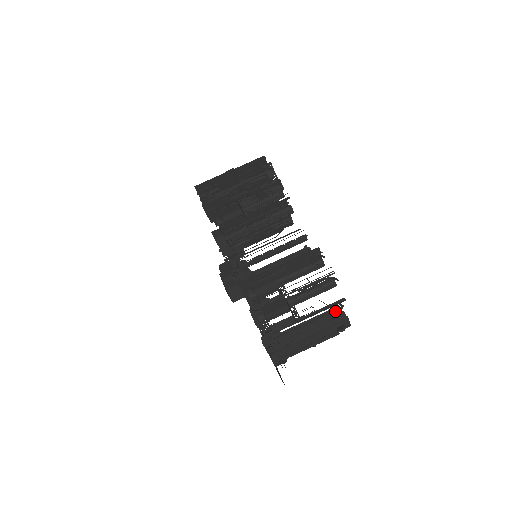
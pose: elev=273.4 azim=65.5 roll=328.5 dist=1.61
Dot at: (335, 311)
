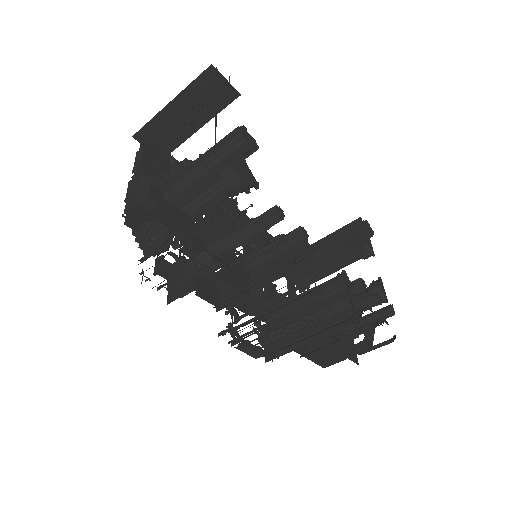
Dot at: occluded
